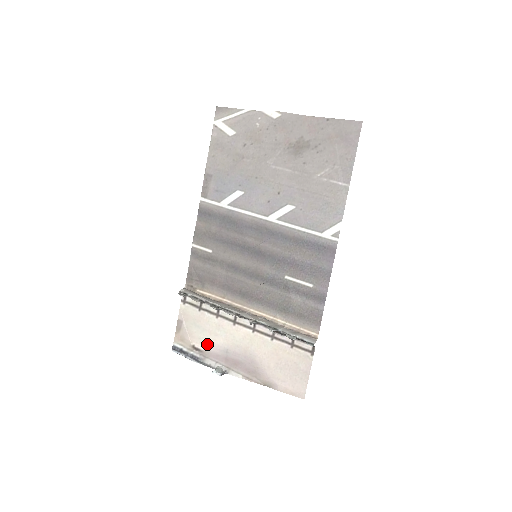
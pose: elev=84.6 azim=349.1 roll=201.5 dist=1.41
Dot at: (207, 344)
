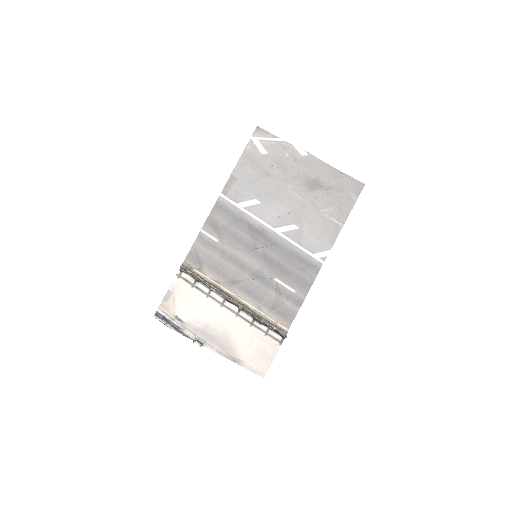
Dot at: (191, 317)
